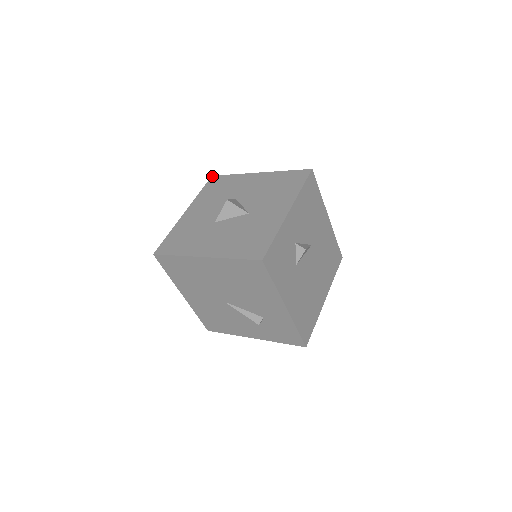
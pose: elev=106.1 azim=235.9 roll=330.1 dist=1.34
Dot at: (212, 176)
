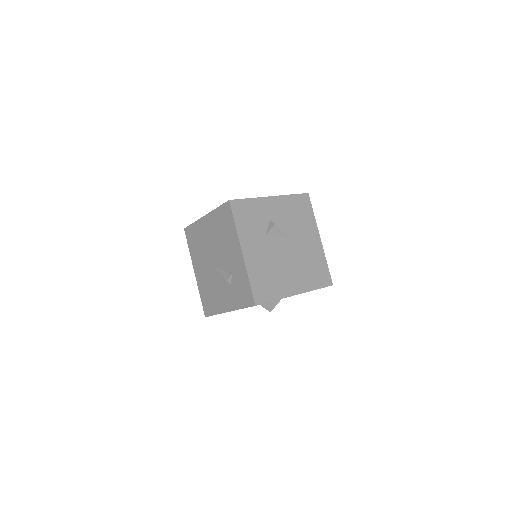
Dot at: occluded
